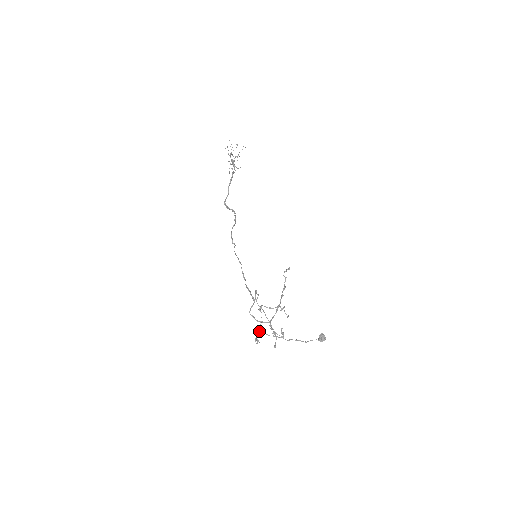
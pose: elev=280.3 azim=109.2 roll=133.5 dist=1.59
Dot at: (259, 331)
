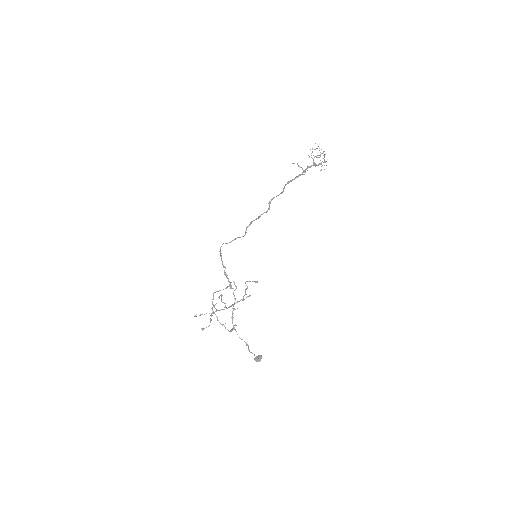
Dot at: (212, 312)
